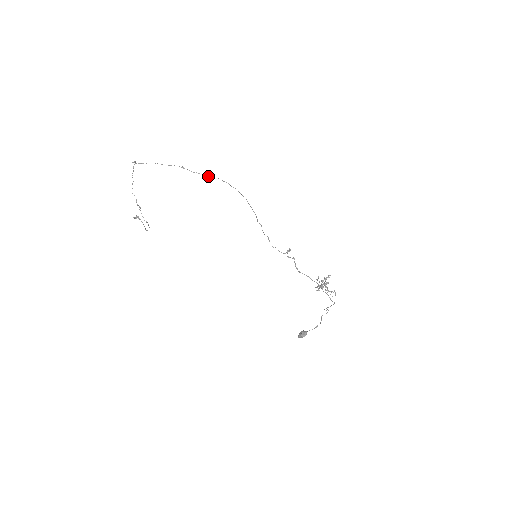
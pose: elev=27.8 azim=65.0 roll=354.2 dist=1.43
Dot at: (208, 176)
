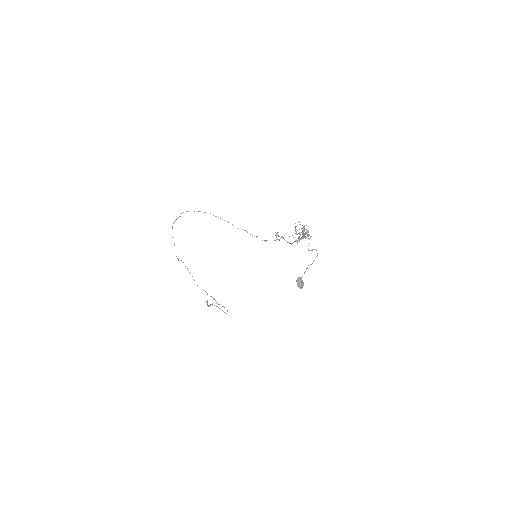
Dot at: (180, 216)
